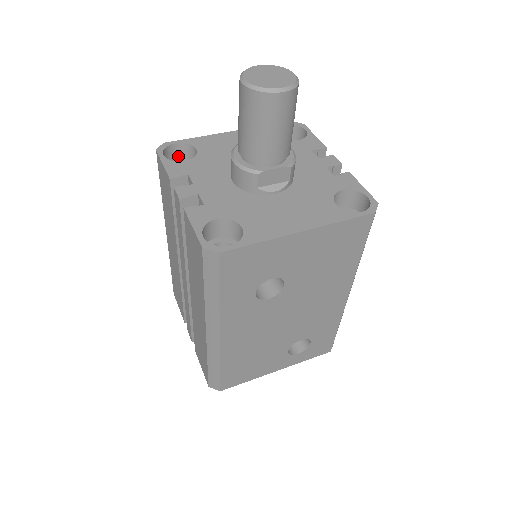
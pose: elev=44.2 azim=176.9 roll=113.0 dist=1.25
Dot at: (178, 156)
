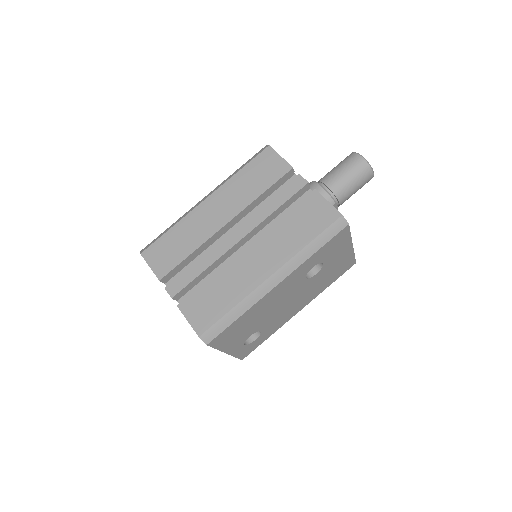
Dot at: occluded
